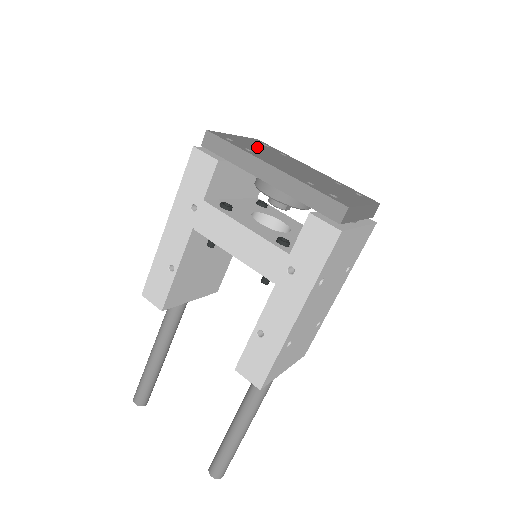
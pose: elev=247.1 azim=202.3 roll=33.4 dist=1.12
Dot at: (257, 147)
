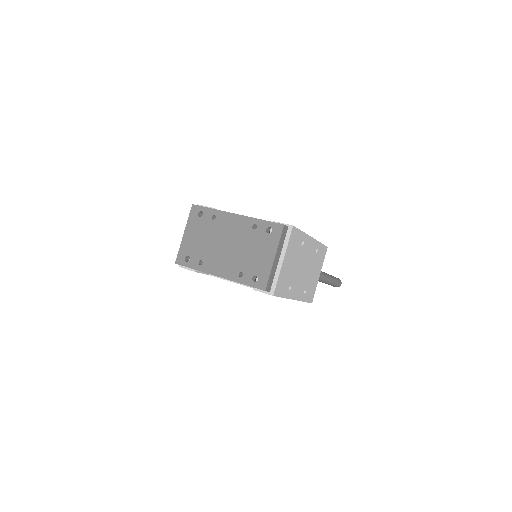
Dot at: (200, 238)
